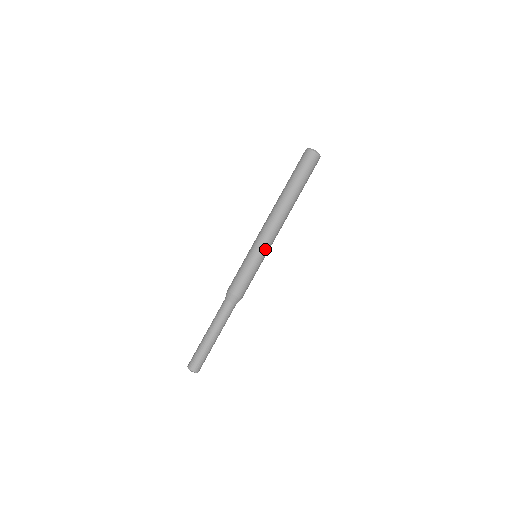
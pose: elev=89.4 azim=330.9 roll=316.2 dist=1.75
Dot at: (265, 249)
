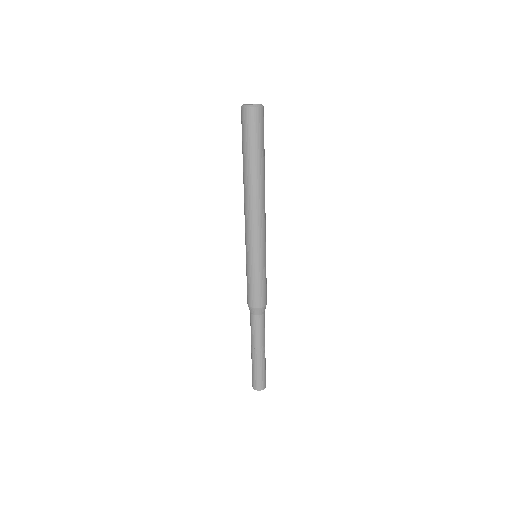
Dot at: (265, 245)
